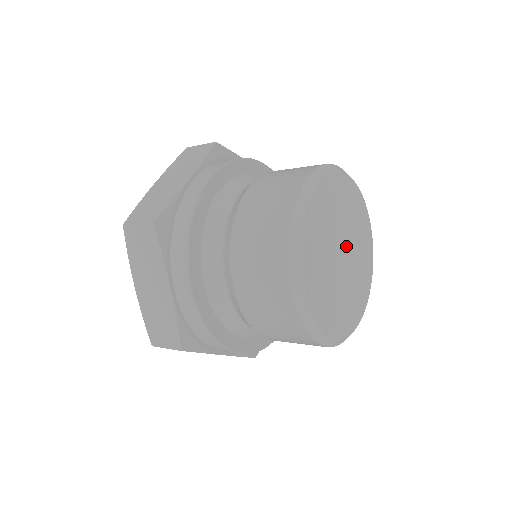
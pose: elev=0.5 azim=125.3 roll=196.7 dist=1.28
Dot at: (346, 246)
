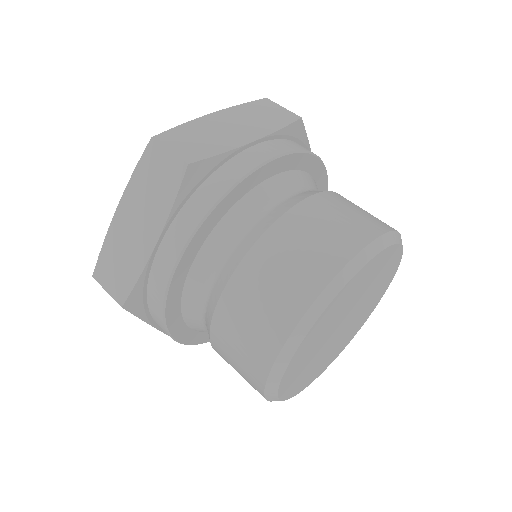
Dot at: (351, 313)
